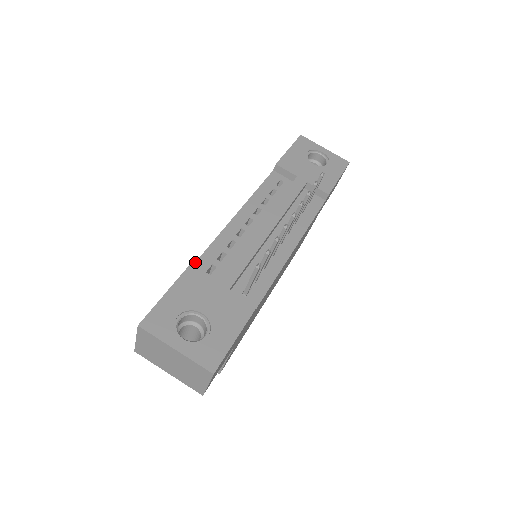
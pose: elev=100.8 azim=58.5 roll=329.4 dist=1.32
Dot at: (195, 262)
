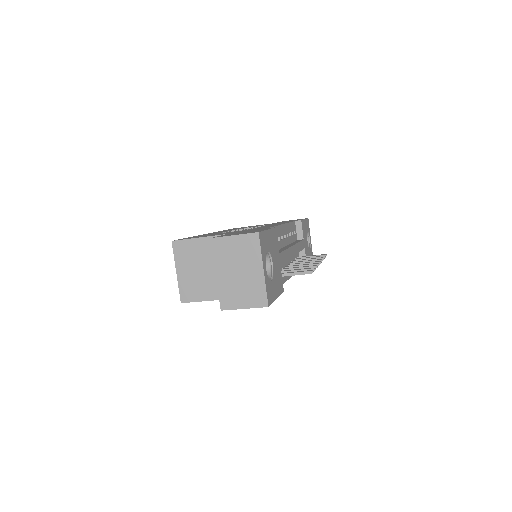
Dot at: (270, 227)
